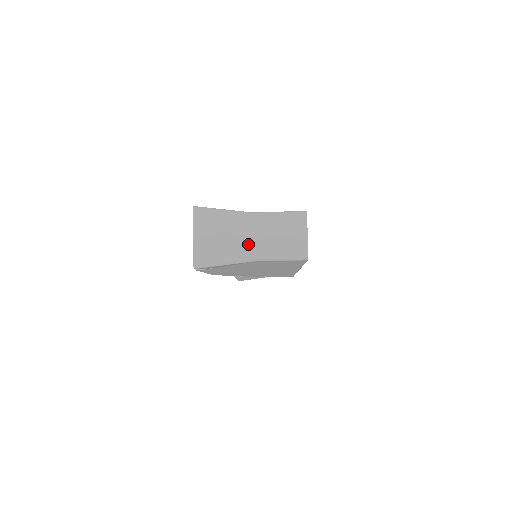
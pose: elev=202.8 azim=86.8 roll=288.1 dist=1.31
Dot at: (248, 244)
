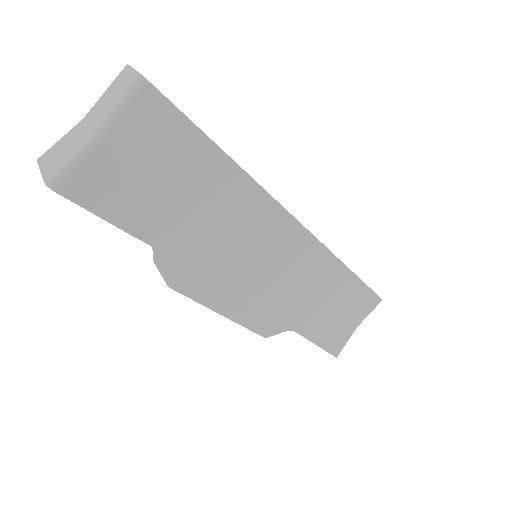
Dot at: (90, 128)
